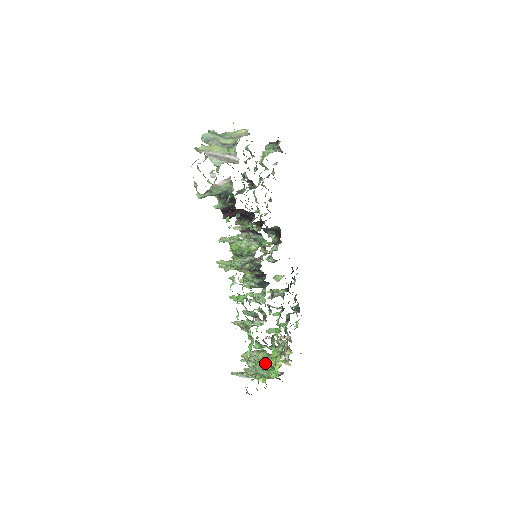
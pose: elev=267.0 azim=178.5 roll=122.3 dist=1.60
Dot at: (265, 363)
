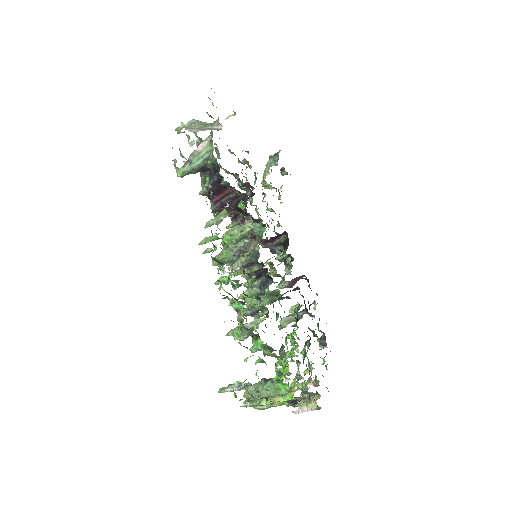
Dot at: (271, 379)
